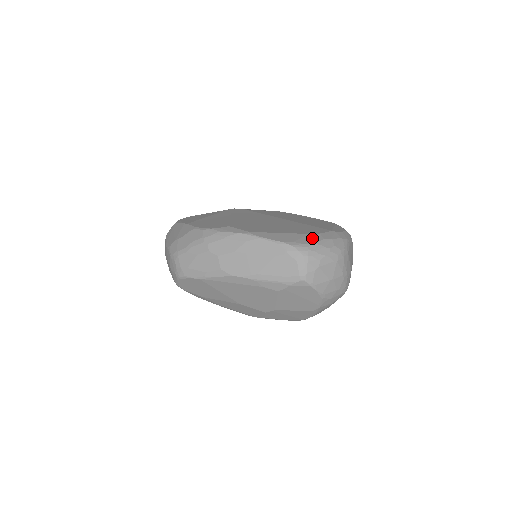
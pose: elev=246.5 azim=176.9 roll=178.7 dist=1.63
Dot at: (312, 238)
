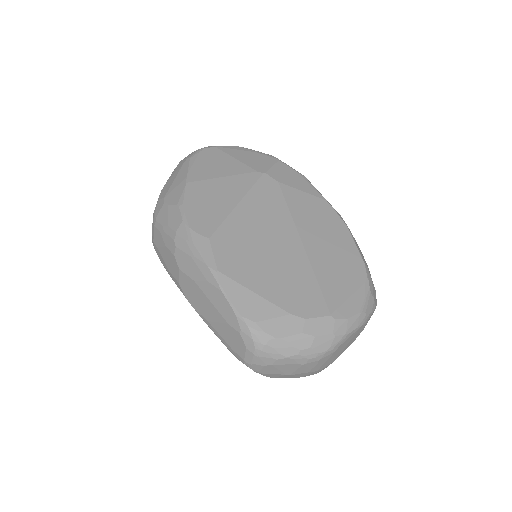
Dot at: (286, 325)
